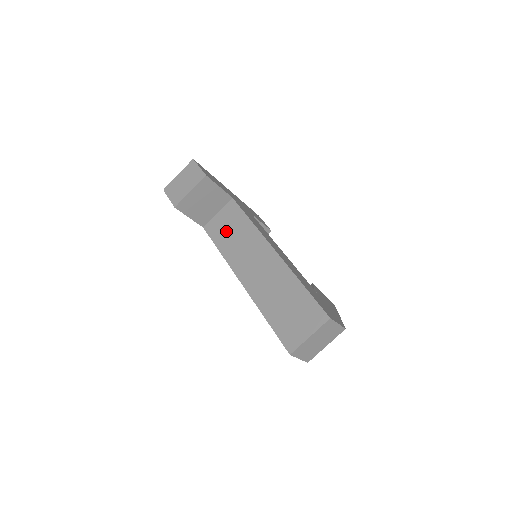
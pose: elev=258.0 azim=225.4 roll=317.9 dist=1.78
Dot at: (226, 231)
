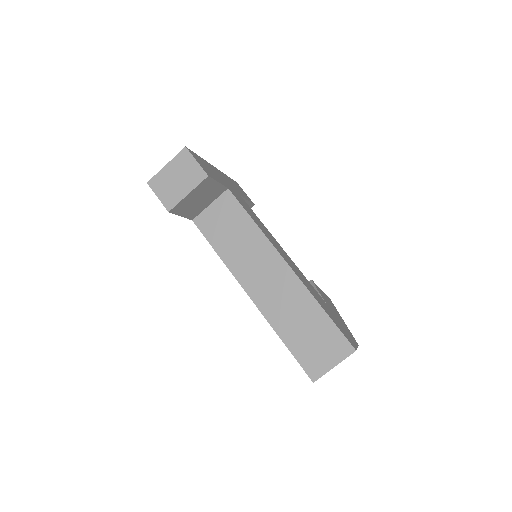
Dot at: (224, 231)
